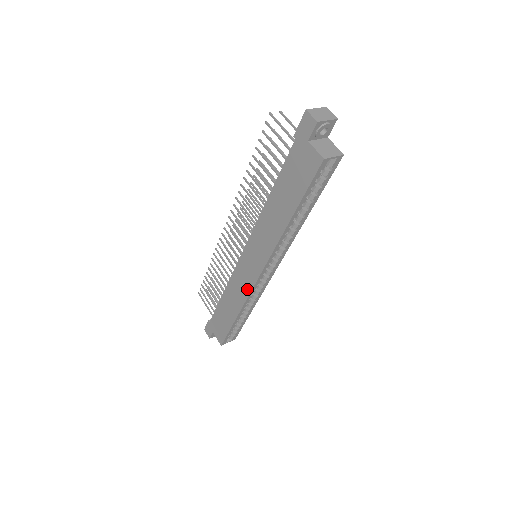
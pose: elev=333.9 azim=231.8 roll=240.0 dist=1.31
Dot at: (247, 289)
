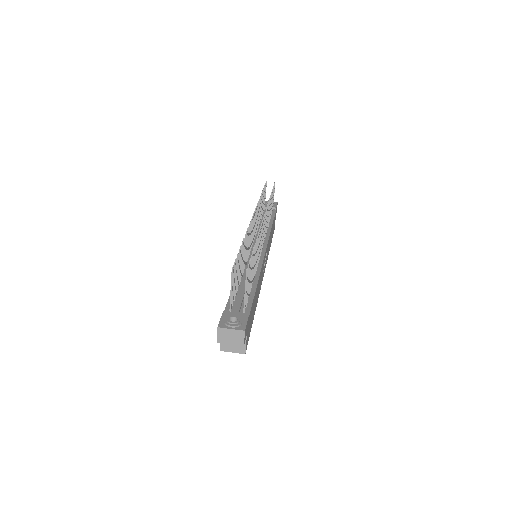
Dot at: occluded
